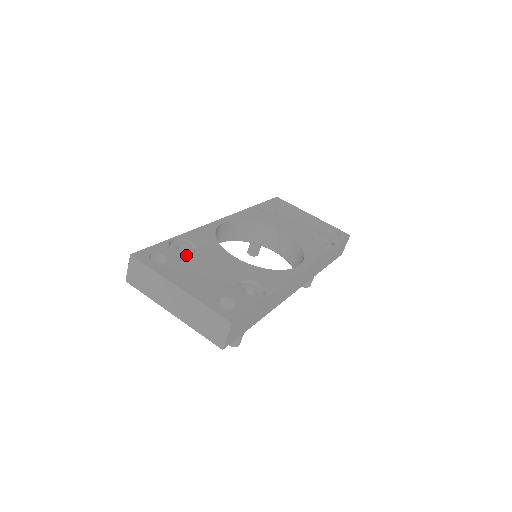
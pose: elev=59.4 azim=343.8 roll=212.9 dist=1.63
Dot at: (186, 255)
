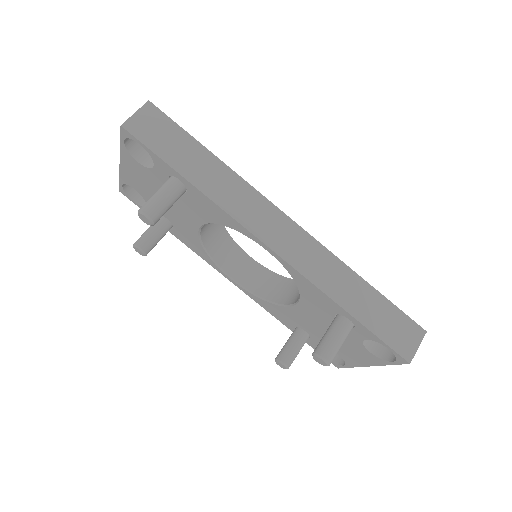
Dot at: occluded
